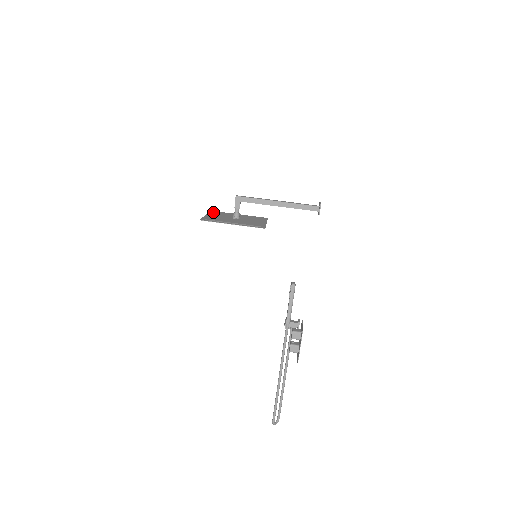
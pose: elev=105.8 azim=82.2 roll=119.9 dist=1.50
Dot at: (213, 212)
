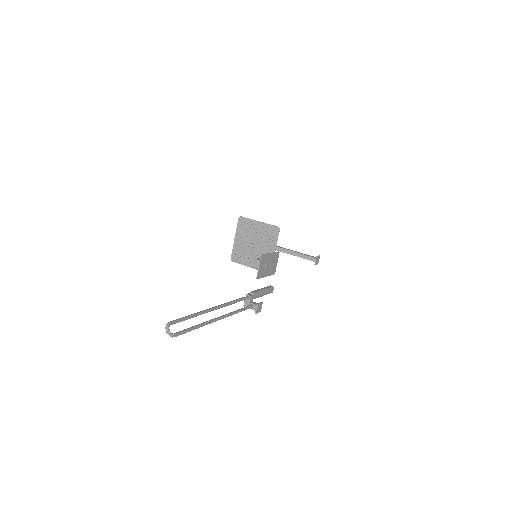
Dot at: (235, 253)
